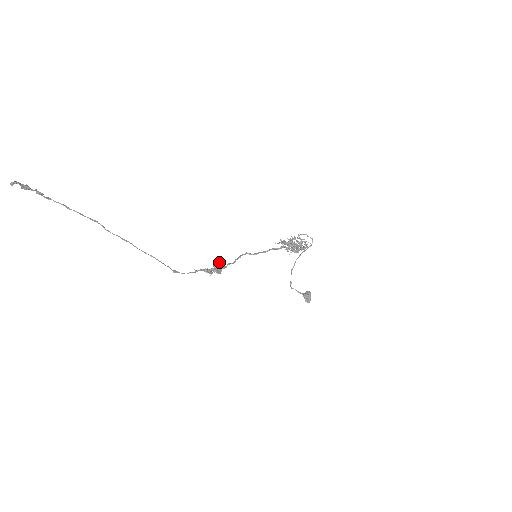
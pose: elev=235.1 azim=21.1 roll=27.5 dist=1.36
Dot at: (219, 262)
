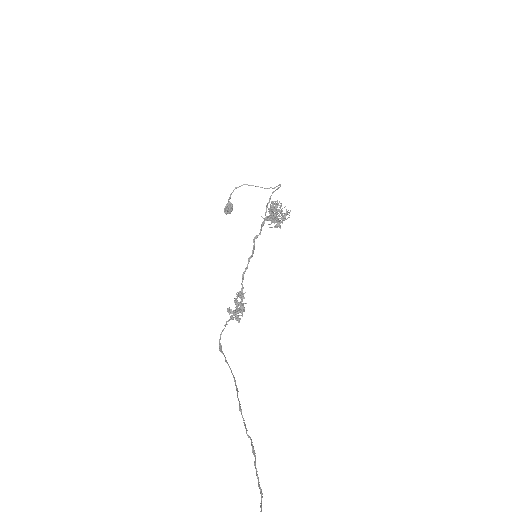
Dot at: (242, 298)
